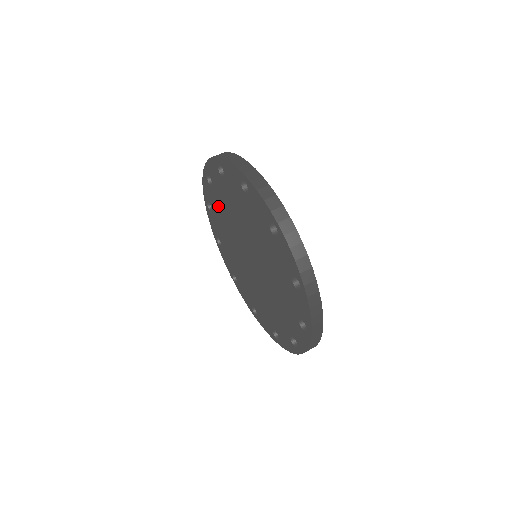
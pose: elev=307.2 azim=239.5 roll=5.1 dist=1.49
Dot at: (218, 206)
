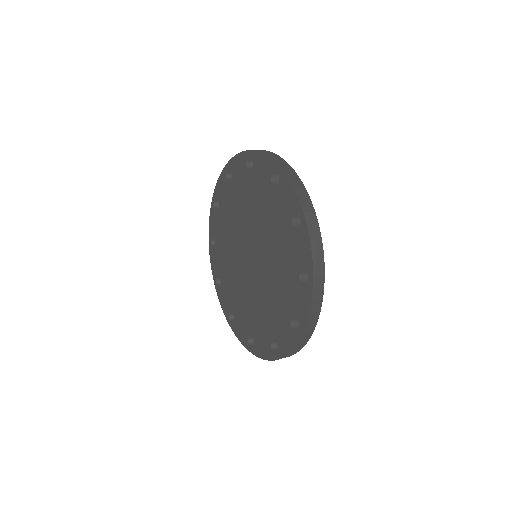
Dot at: (222, 228)
